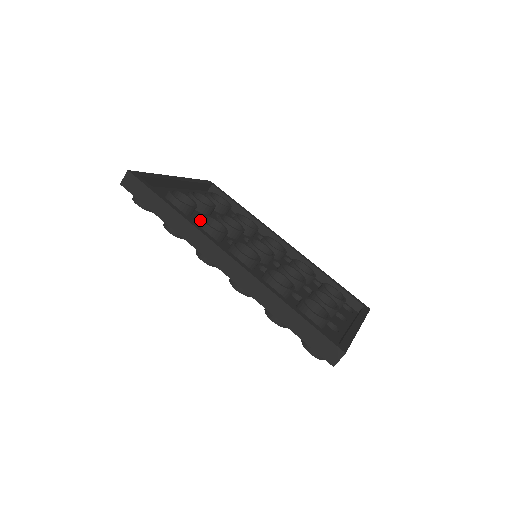
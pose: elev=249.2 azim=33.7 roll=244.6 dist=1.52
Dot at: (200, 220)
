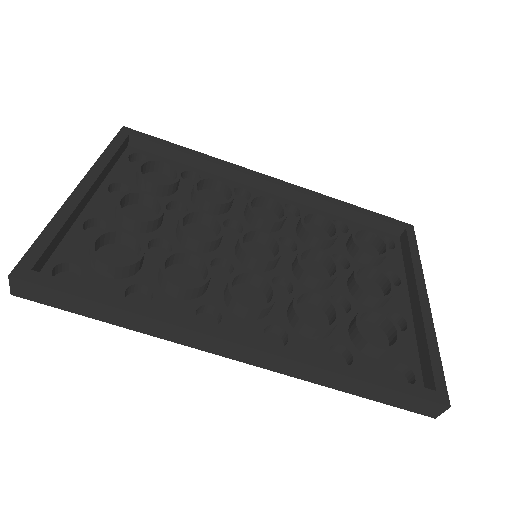
Dot at: (165, 281)
